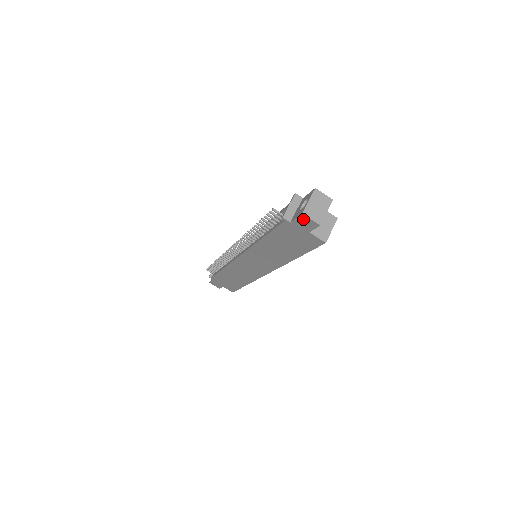
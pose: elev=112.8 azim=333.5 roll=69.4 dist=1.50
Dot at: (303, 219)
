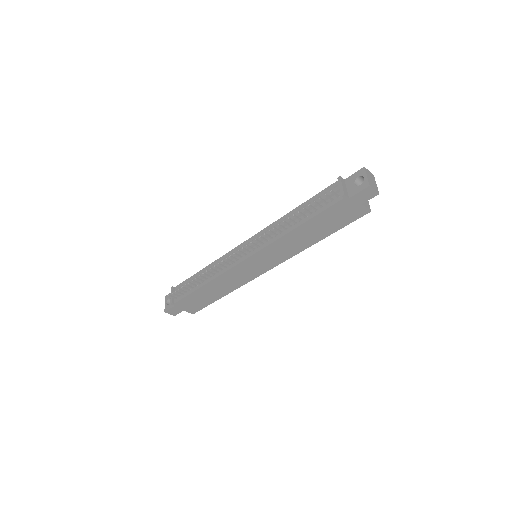
Dot at: (366, 191)
